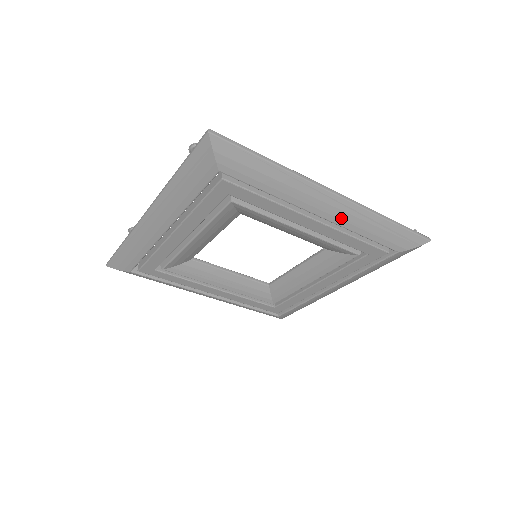
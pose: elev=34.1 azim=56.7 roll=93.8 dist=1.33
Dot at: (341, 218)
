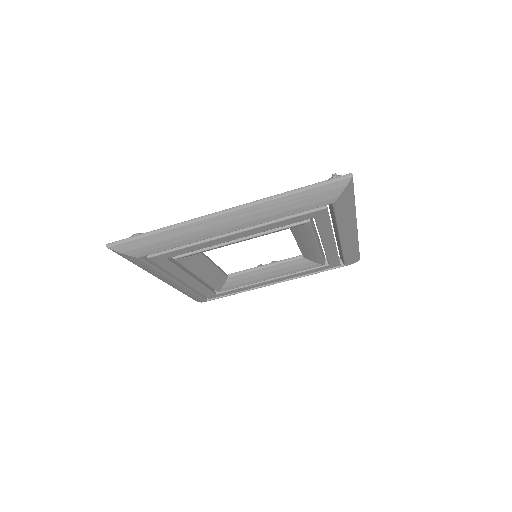
Dot at: (248, 221)
